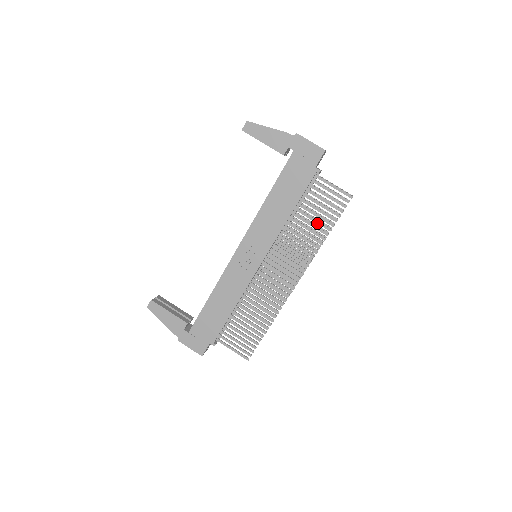
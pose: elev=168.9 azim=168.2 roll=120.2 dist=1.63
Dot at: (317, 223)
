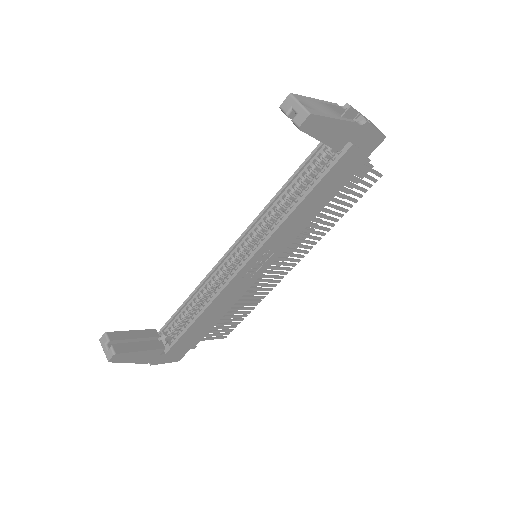
Dot at: occluded
